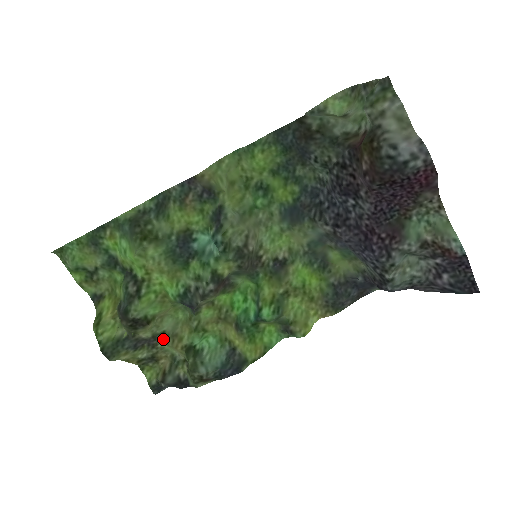
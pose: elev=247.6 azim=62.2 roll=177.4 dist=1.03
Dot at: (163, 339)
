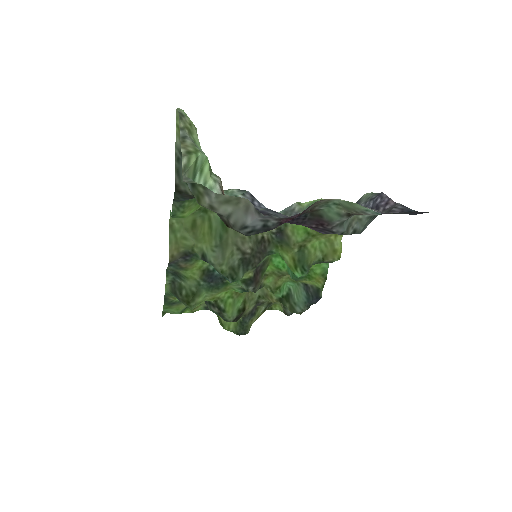
Dot at: (263, 299)
